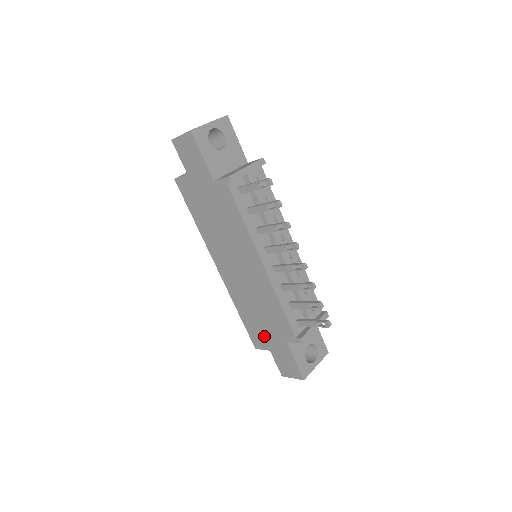
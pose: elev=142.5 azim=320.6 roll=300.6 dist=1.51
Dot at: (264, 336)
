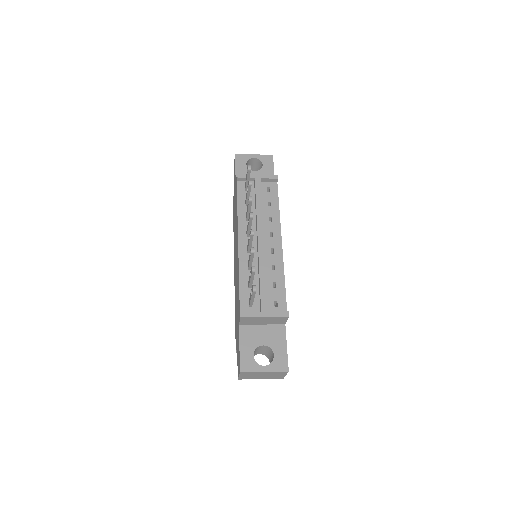
Dot at: occluded
